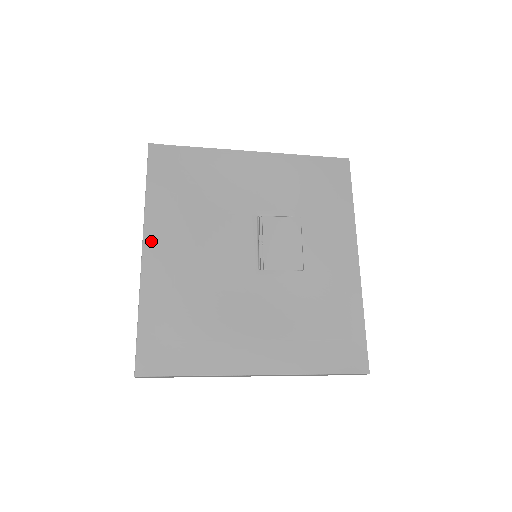
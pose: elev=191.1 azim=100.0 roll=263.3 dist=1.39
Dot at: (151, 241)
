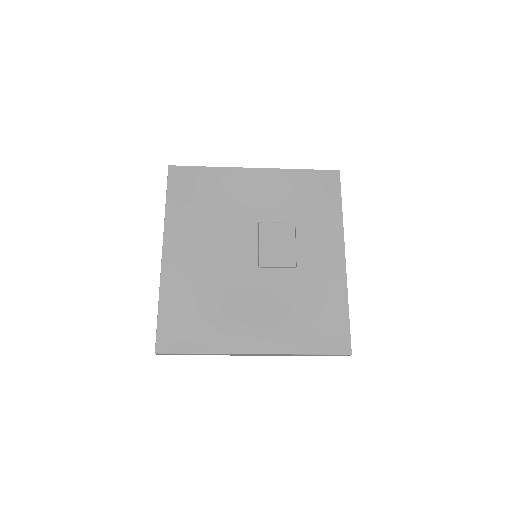
Dot at: (169, 245)
